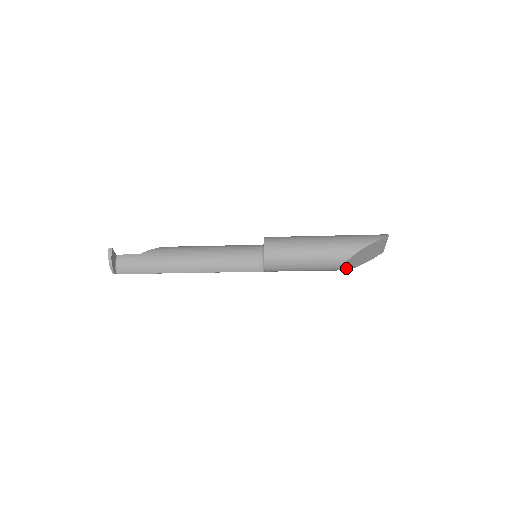
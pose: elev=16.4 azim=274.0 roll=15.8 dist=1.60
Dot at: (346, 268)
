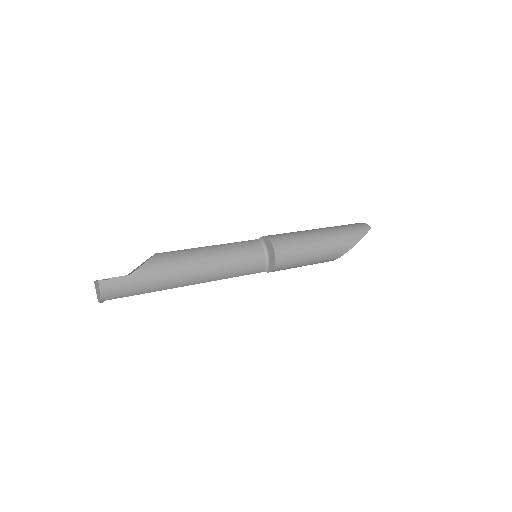
Dot at: occluded
